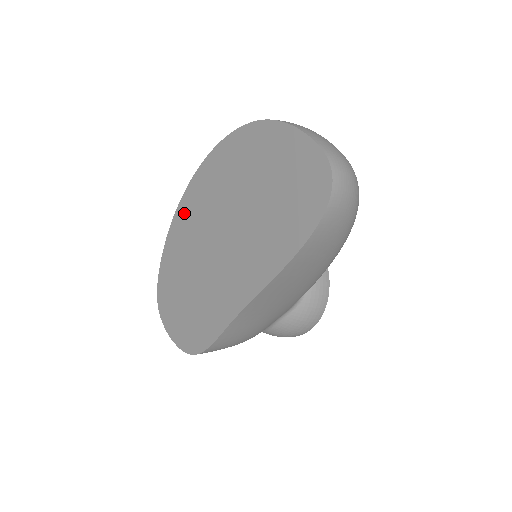
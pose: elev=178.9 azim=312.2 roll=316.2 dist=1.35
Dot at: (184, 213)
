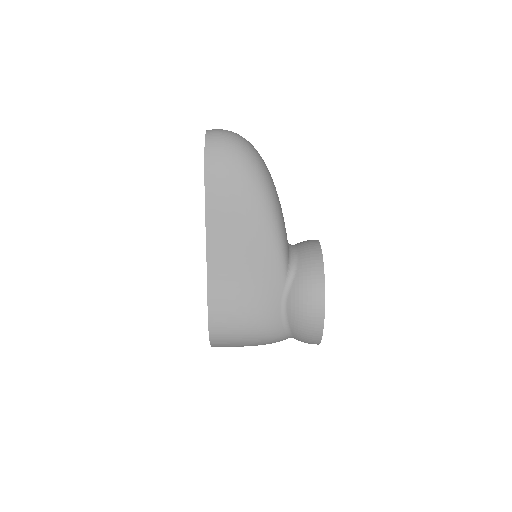
Dot at: occluded
